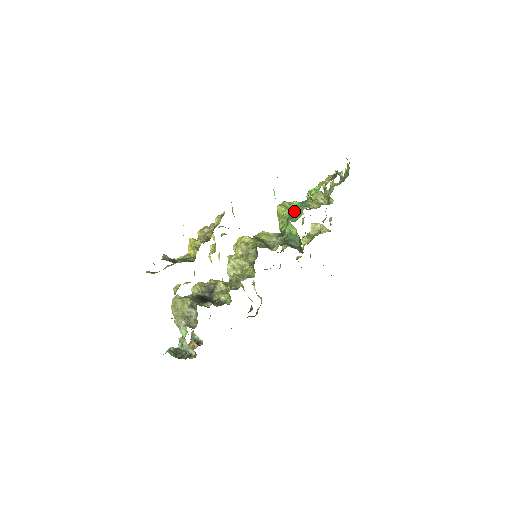
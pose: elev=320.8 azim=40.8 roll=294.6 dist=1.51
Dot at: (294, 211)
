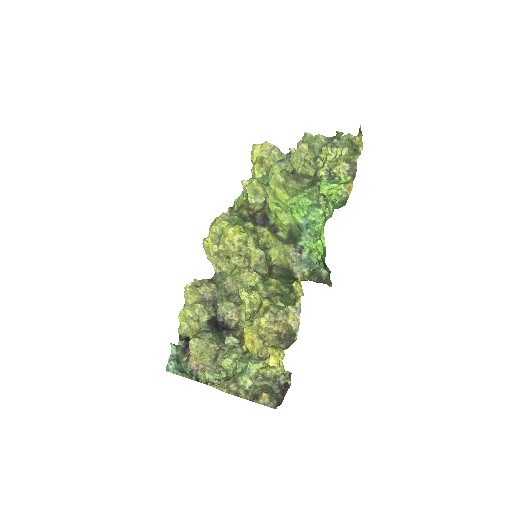
Dot at: (309, 215)
